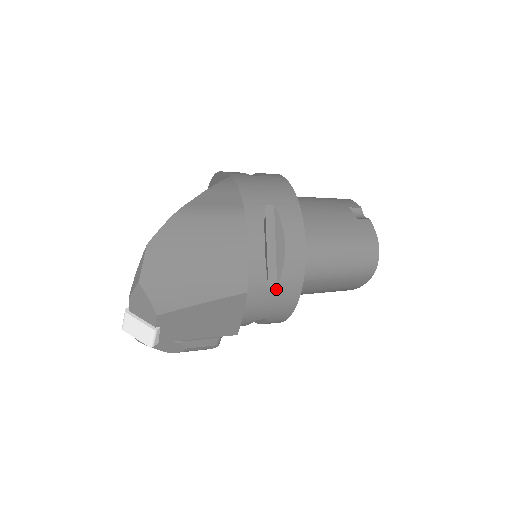
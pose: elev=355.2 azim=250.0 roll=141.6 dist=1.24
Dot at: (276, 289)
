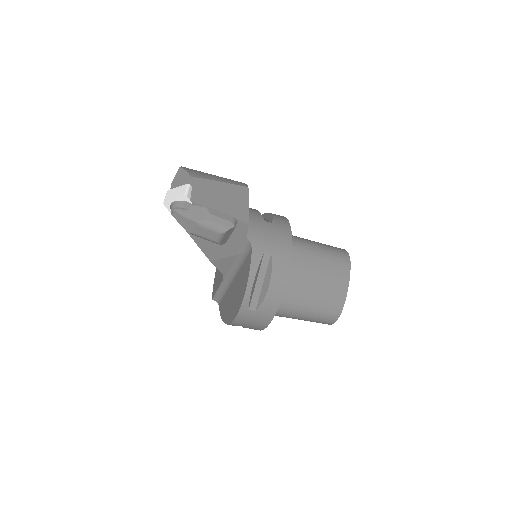
Dot at: (272, 224)
